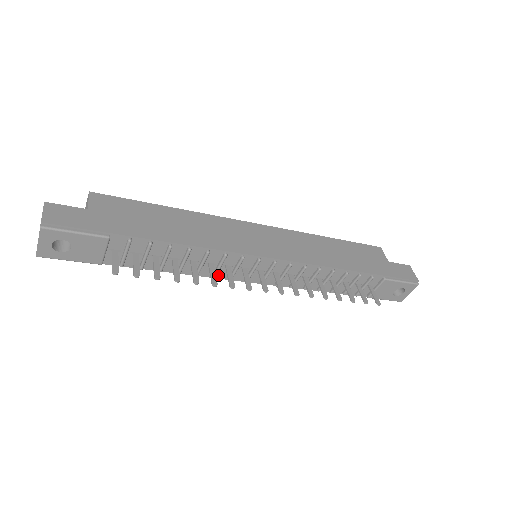
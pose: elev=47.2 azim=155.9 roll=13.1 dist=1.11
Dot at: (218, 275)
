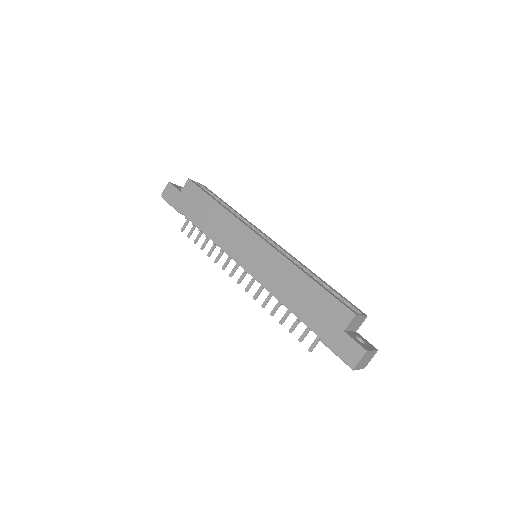
Dot at: occluded
